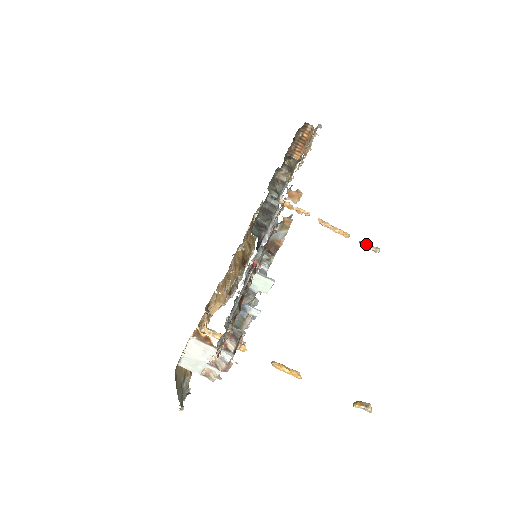
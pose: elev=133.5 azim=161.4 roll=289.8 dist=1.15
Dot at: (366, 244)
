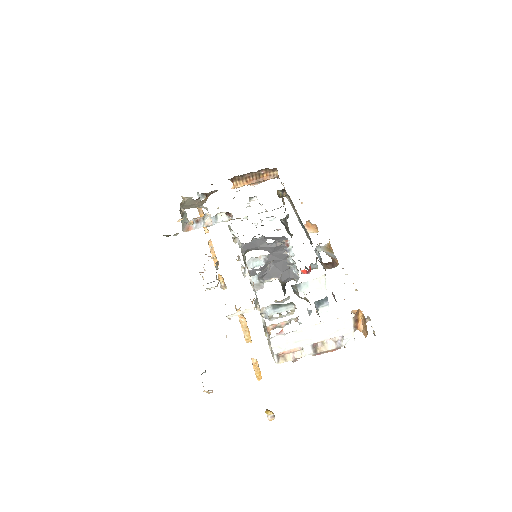
Dot at: (223, 279)
